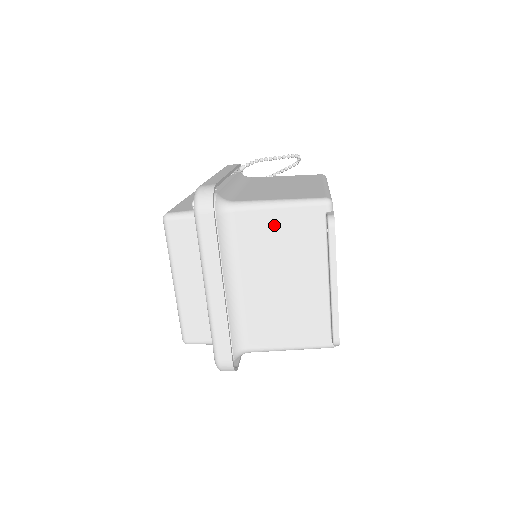
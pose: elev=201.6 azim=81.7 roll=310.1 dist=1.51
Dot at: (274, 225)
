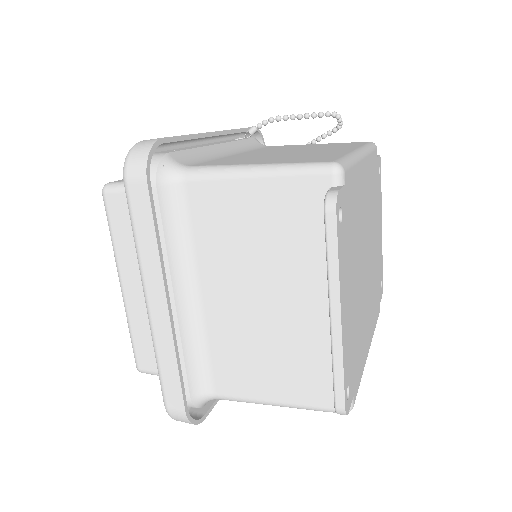
Dot at: (247, 206)
